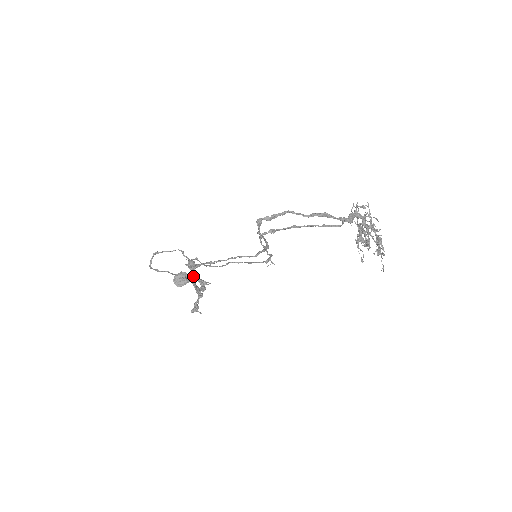
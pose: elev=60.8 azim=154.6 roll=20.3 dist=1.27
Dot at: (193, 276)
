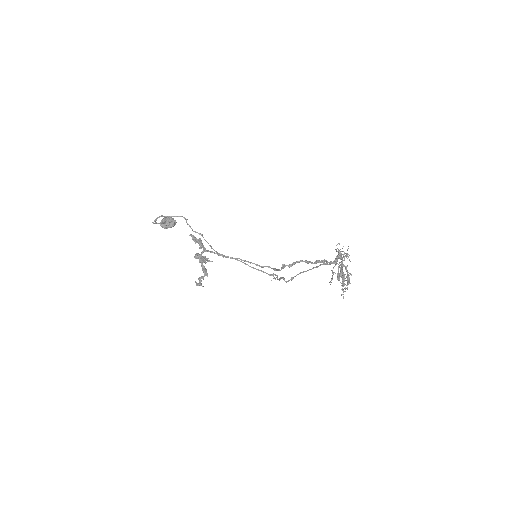
Dot at: (202, 257)
